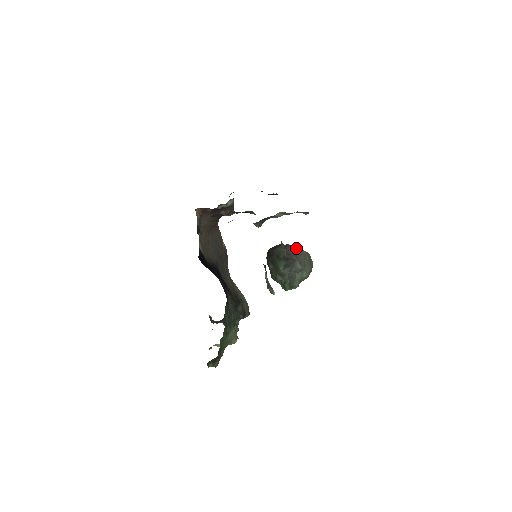
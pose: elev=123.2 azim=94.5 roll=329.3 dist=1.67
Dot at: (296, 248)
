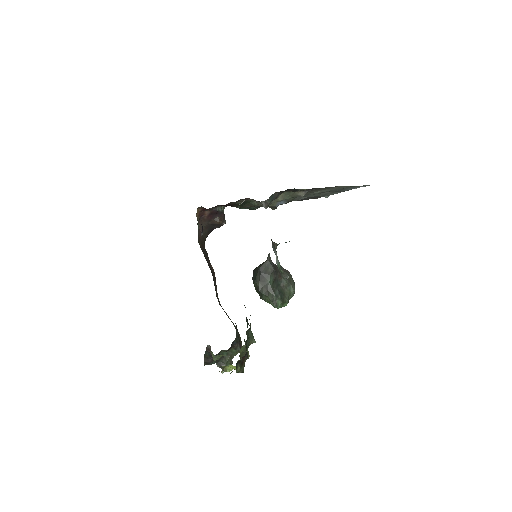
Dot at: occluded
